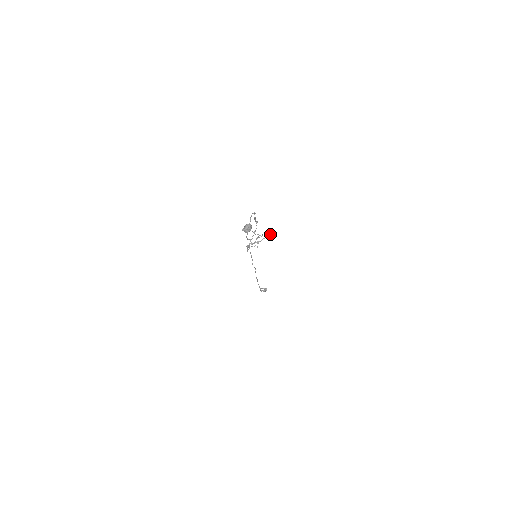
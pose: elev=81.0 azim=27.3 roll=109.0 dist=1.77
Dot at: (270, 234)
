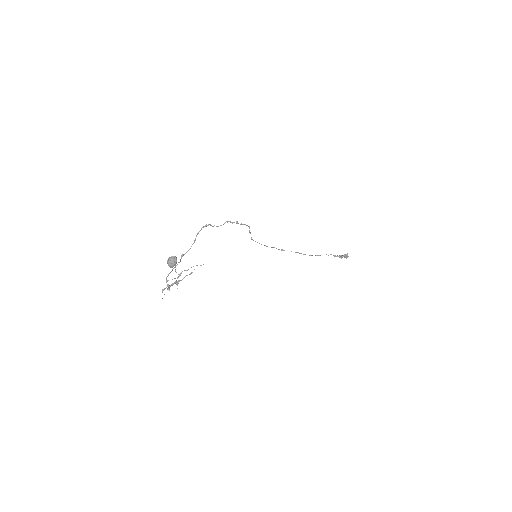
Dot at: occluded
